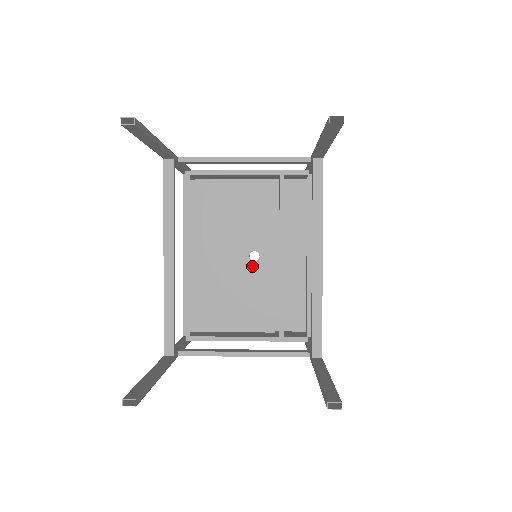
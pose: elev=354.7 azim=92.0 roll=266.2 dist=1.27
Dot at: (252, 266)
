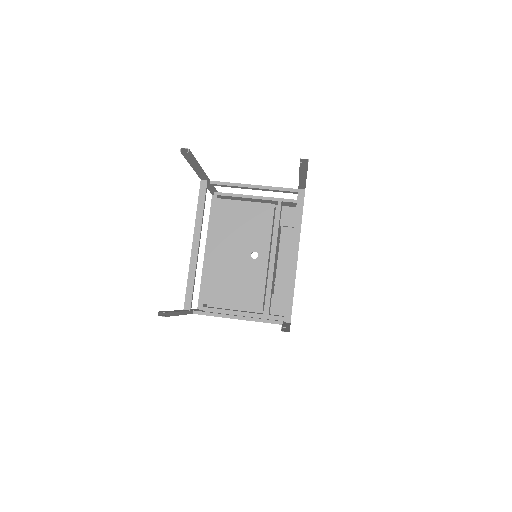
Dot at: (252, 262)
